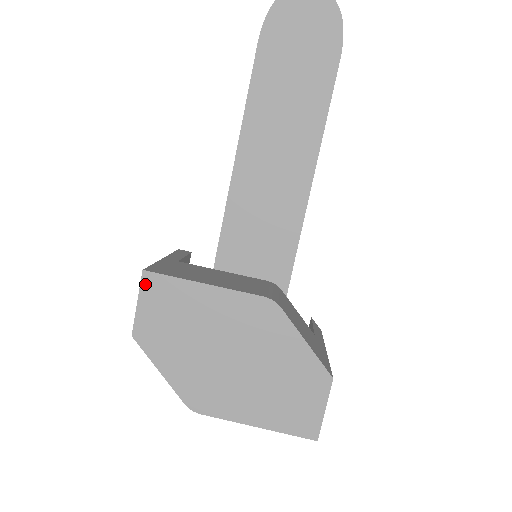
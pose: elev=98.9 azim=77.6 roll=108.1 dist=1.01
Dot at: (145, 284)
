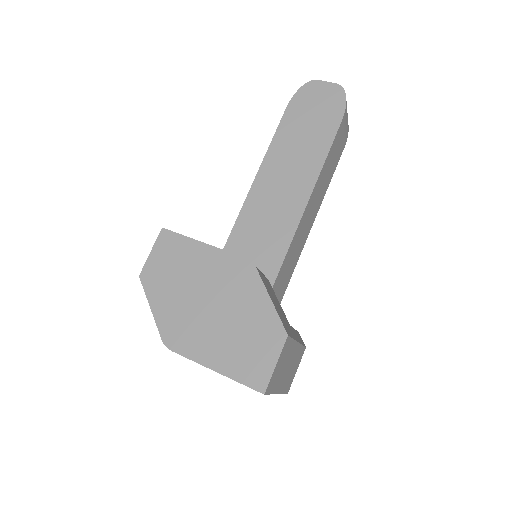
Dot at: (161, 238)
